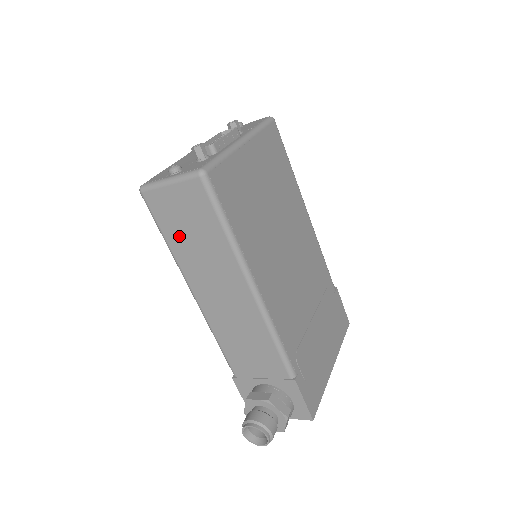
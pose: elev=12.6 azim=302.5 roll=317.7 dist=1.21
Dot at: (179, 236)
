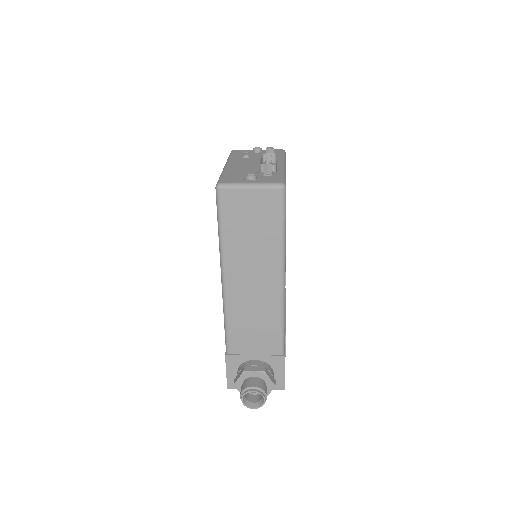
Dot at: (237, 230)
